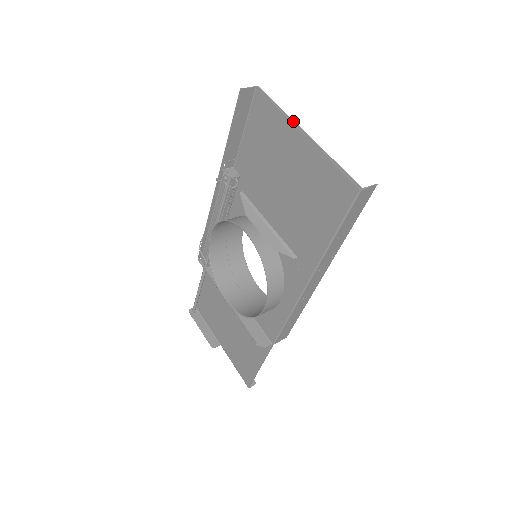
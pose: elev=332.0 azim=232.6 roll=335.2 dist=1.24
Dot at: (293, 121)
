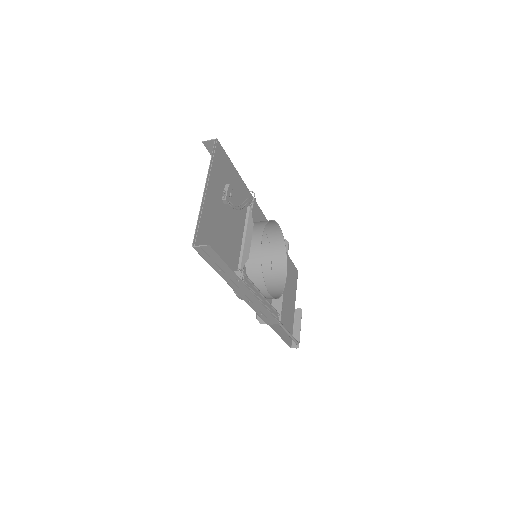
Dot at: (209, 176)
